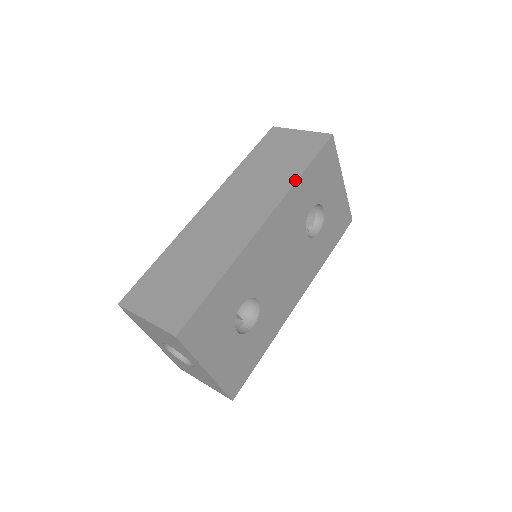
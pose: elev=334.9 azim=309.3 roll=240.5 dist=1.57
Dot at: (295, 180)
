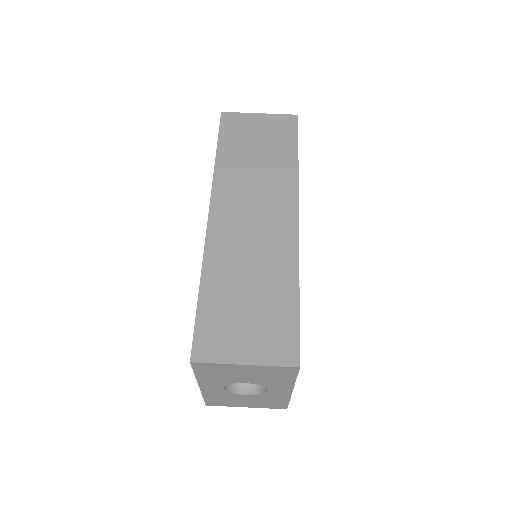
Dot at: (296, 168)
